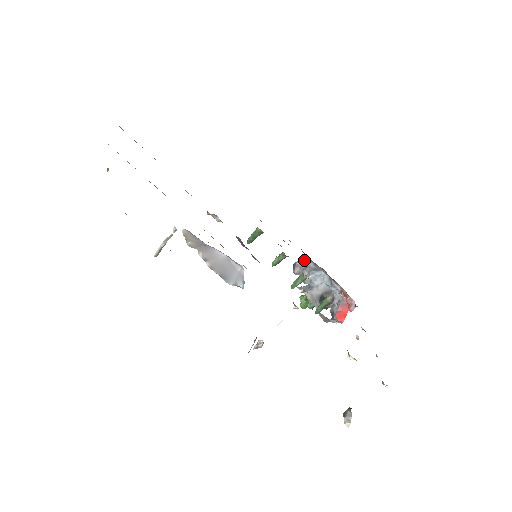
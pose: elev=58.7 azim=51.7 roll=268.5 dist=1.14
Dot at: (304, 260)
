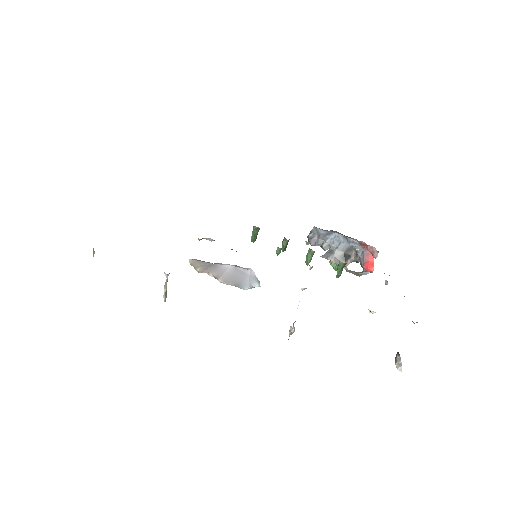
Dot at: (314, 230)
